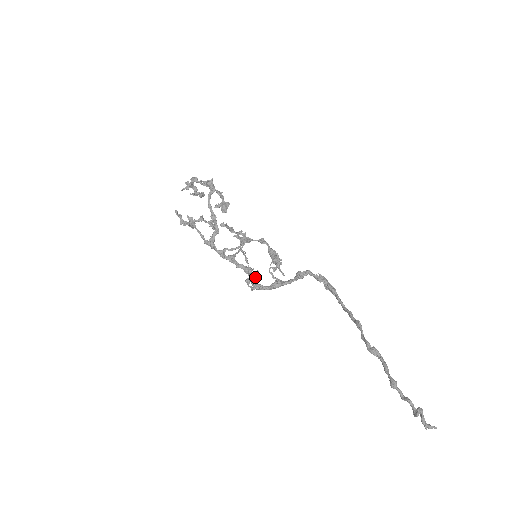
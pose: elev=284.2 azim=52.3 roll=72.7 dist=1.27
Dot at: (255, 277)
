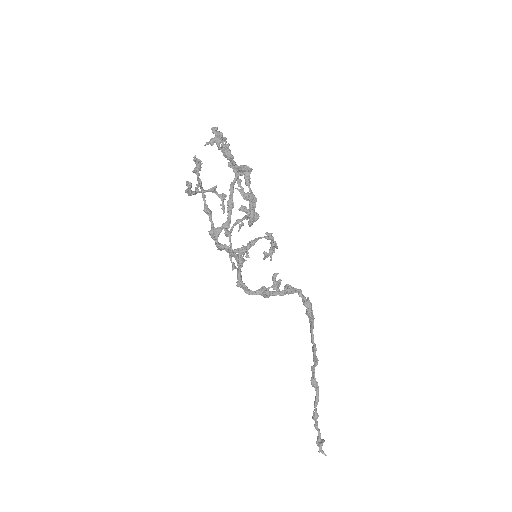
Dot at: occluded
